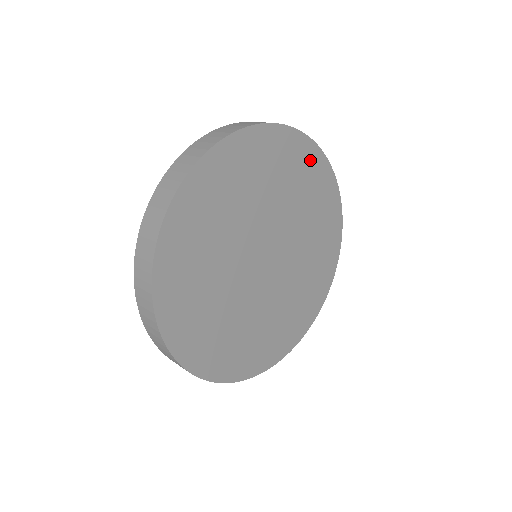
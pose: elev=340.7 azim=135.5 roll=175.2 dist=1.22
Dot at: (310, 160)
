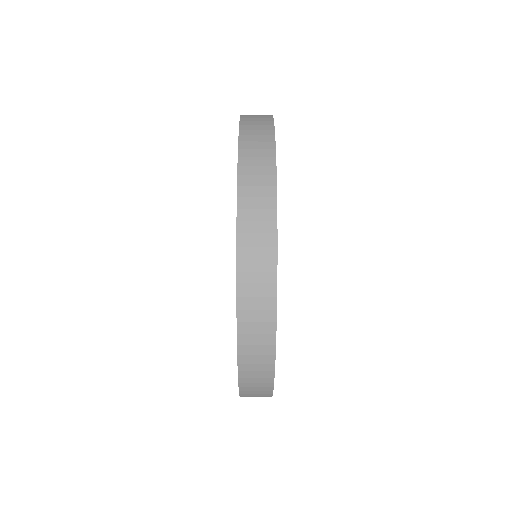
Dot at: occluded
